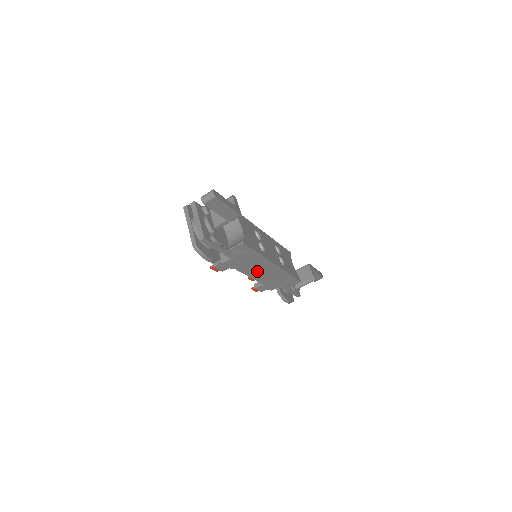
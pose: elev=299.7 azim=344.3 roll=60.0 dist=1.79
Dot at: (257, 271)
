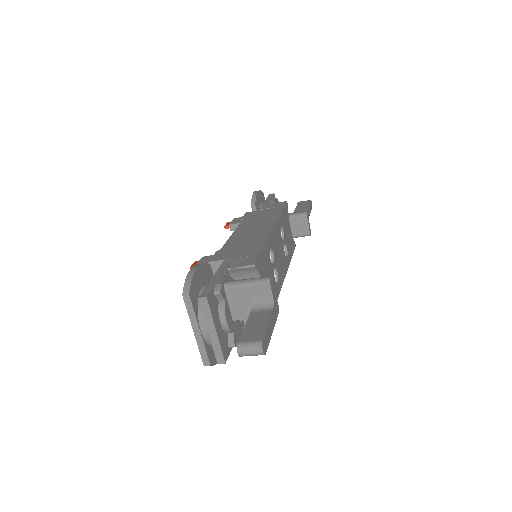
Dot at: occluded
